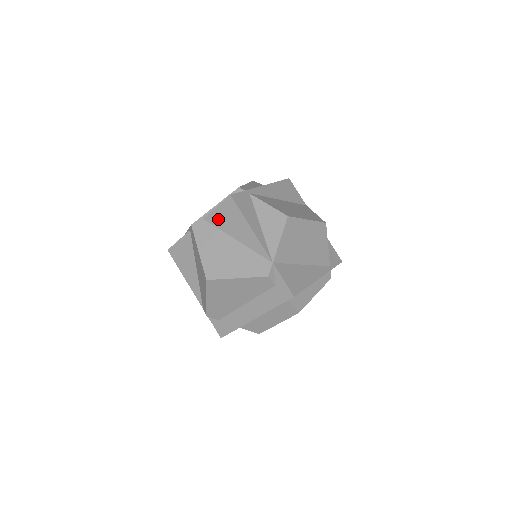
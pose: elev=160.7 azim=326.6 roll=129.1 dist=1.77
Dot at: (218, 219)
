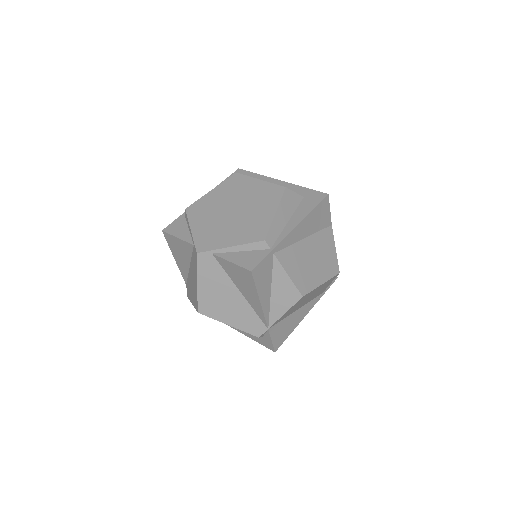
Dot at: (229, 269)
